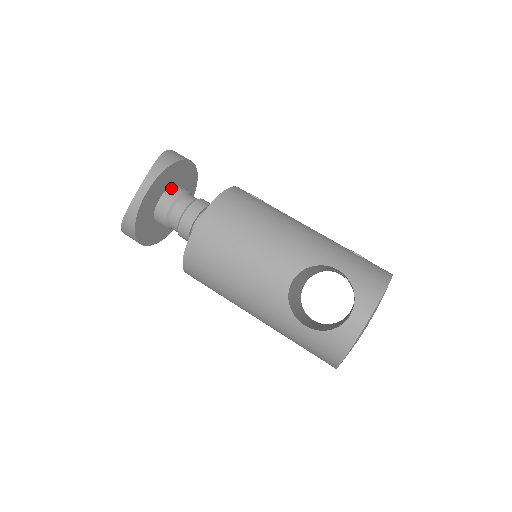
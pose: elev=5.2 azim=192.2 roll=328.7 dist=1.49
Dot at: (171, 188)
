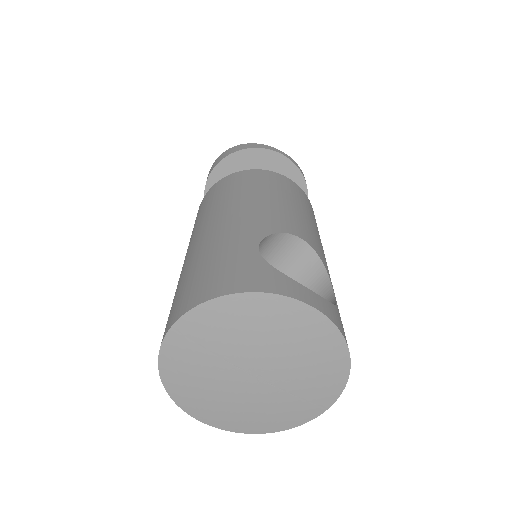
Dot at: occluded
